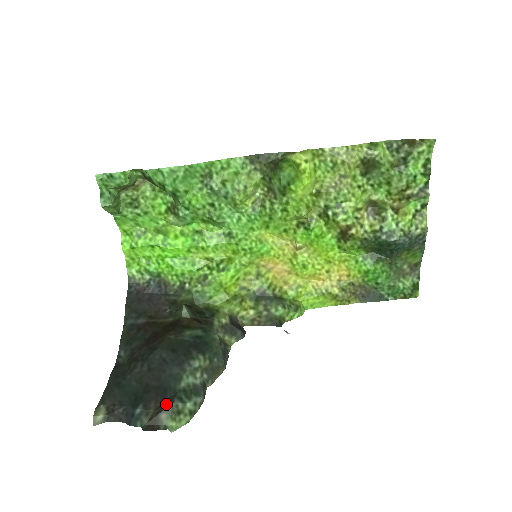
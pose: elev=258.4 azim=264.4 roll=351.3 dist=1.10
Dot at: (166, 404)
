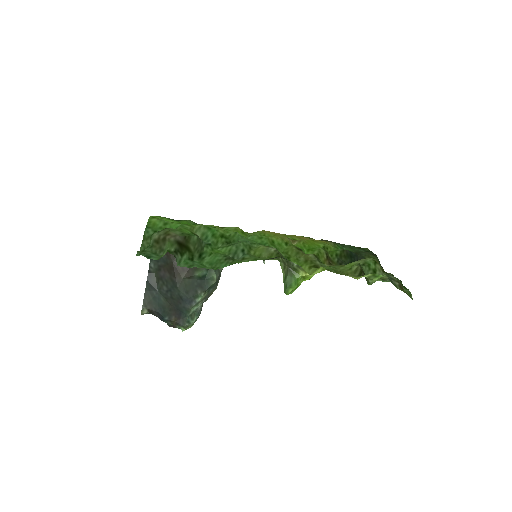
Dot at: (181, 324)
